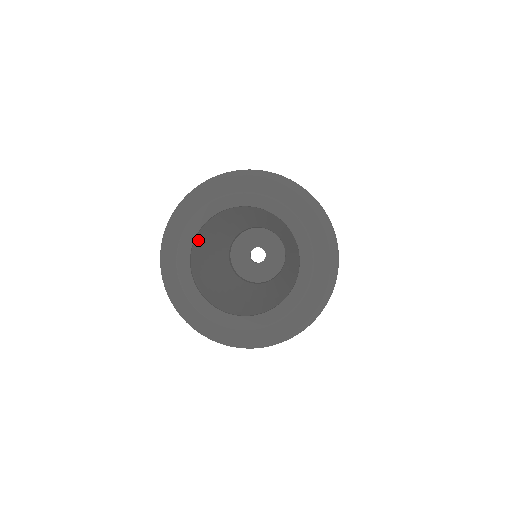
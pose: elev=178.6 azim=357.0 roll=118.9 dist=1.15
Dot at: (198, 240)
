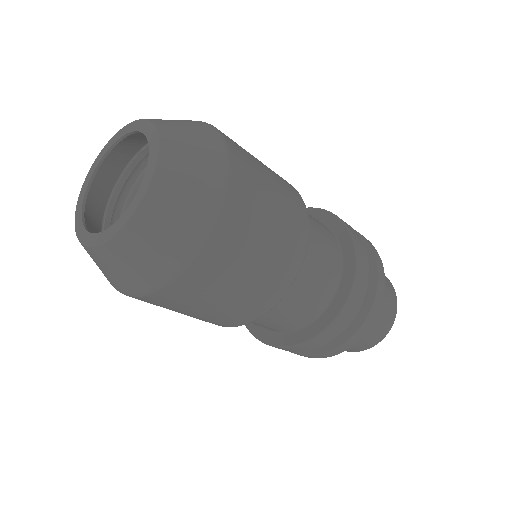
Dot at: occluded
